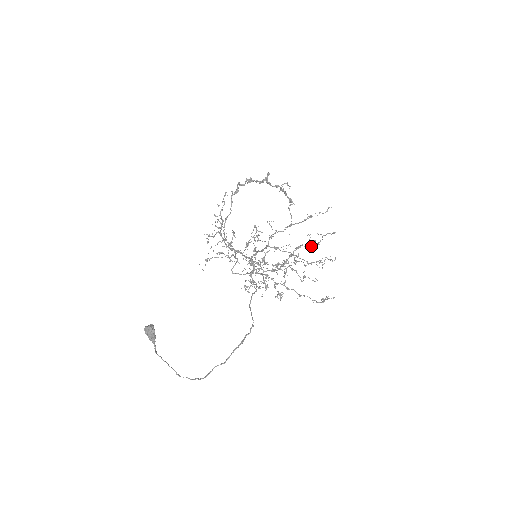
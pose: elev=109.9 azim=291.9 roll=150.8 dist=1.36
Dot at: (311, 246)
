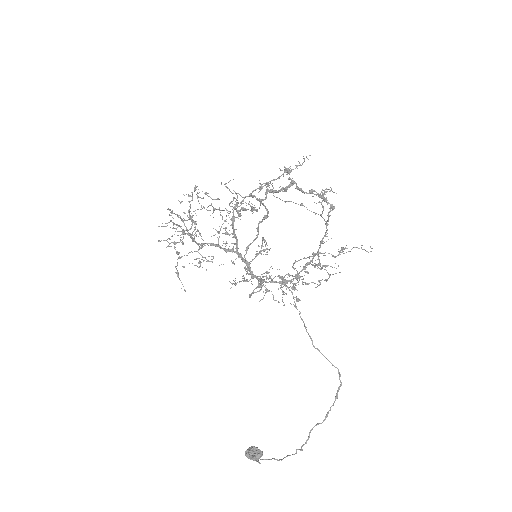
Dot at: occluded
